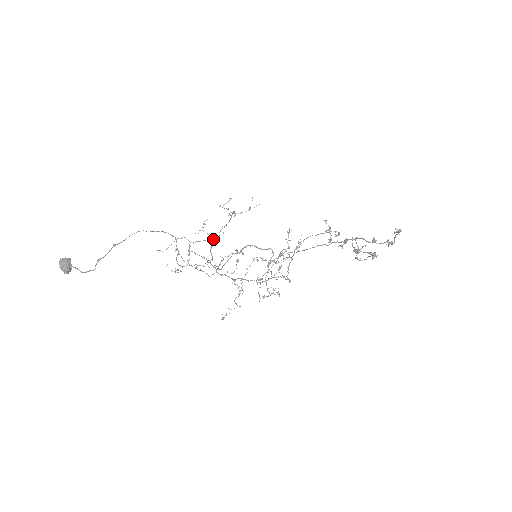
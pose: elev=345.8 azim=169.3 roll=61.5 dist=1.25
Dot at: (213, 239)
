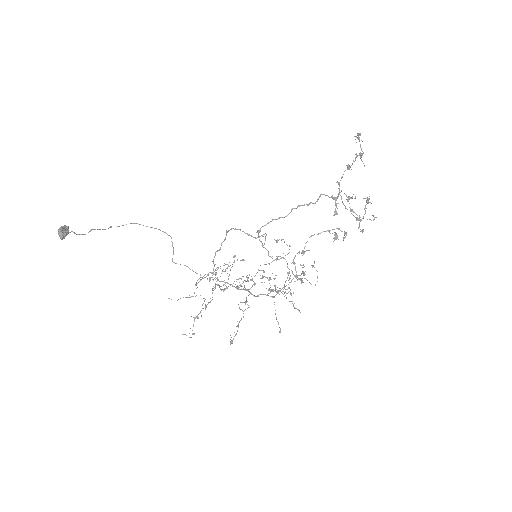
Dot at: (226, 287)
